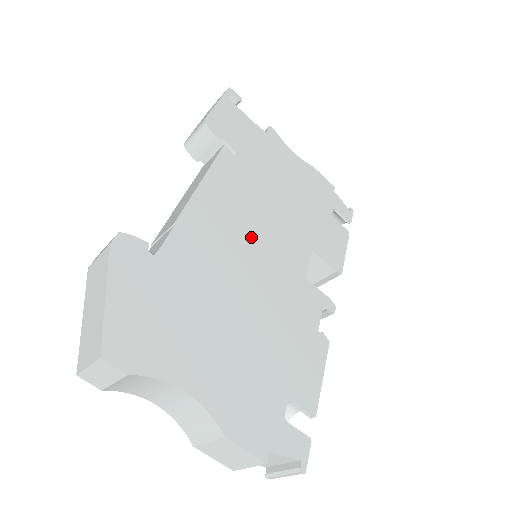
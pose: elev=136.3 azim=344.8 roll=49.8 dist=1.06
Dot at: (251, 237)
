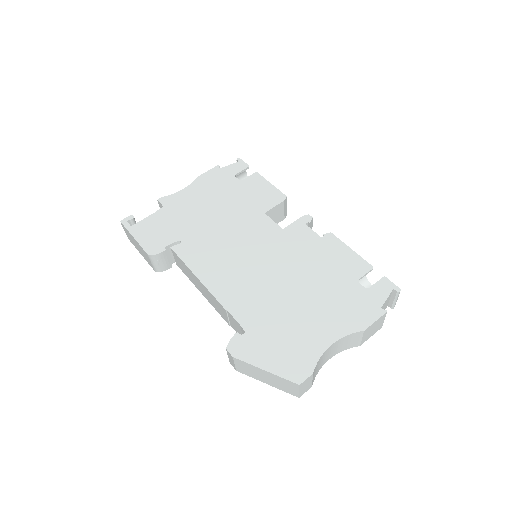
Dot at: (245, 258)
